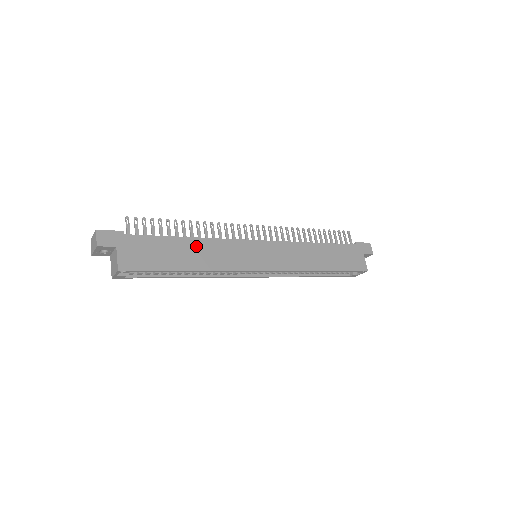
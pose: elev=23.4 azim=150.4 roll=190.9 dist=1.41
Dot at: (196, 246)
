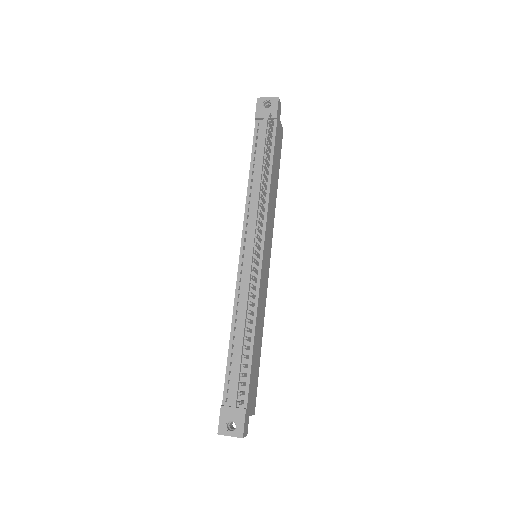
Dot at: (257, 331)
